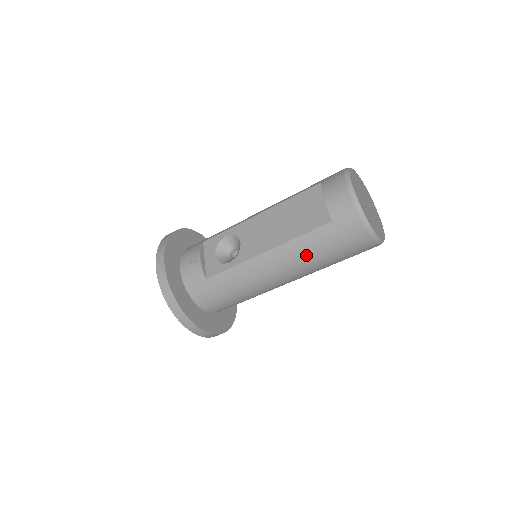
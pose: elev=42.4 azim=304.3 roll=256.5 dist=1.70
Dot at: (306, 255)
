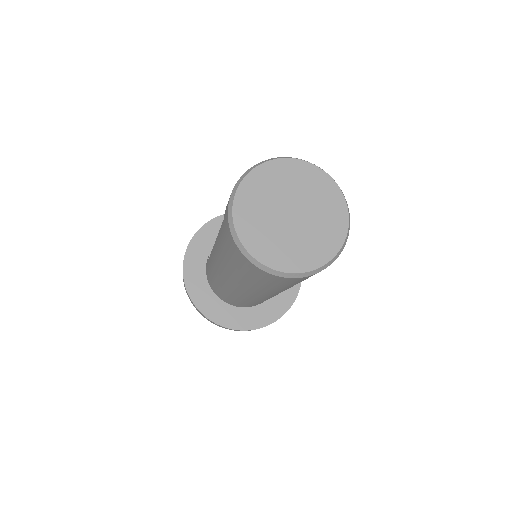
Dot at: (223, 258)
